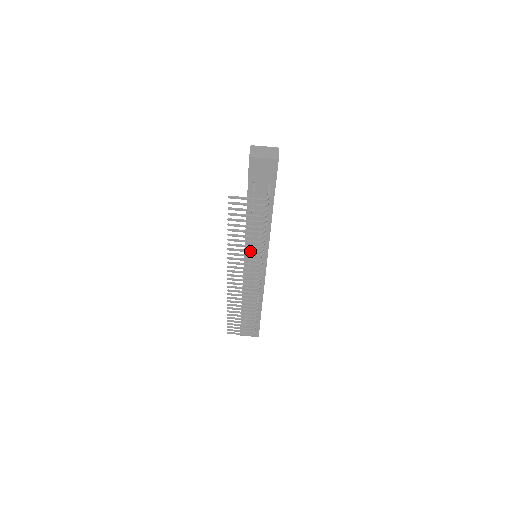
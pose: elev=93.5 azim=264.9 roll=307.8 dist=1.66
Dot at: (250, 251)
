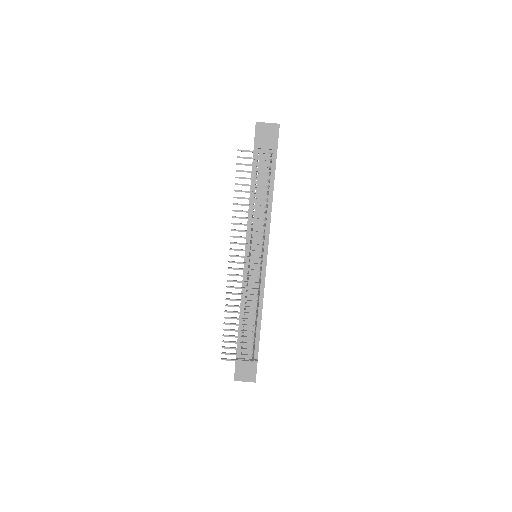
Dot at: (254, 218)
